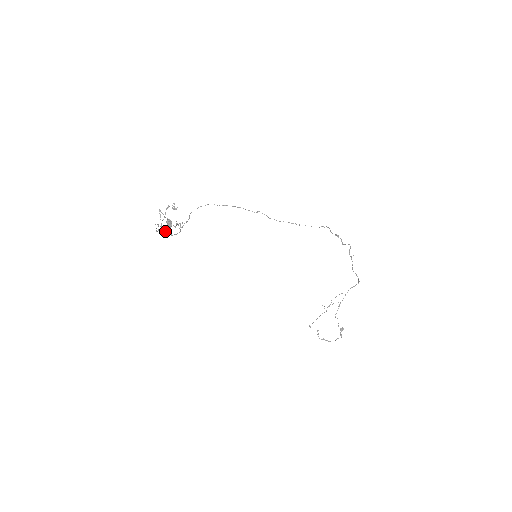
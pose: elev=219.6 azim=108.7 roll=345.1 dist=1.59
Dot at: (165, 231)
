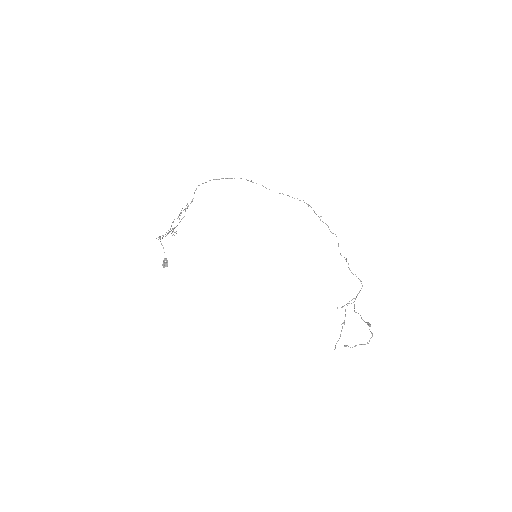
Dot at: (168, 233)
